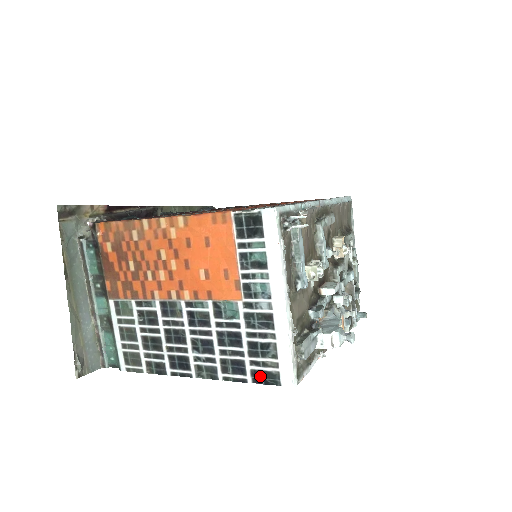
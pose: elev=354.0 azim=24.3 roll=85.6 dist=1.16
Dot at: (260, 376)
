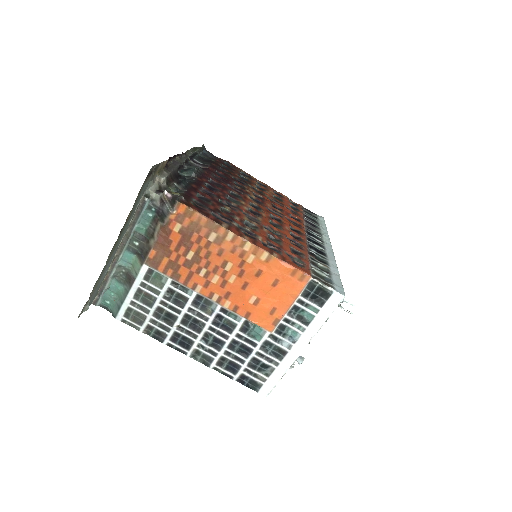
Dot at: (246, 380)
